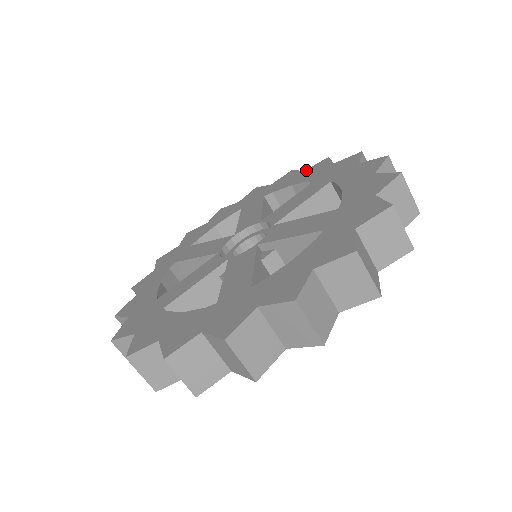
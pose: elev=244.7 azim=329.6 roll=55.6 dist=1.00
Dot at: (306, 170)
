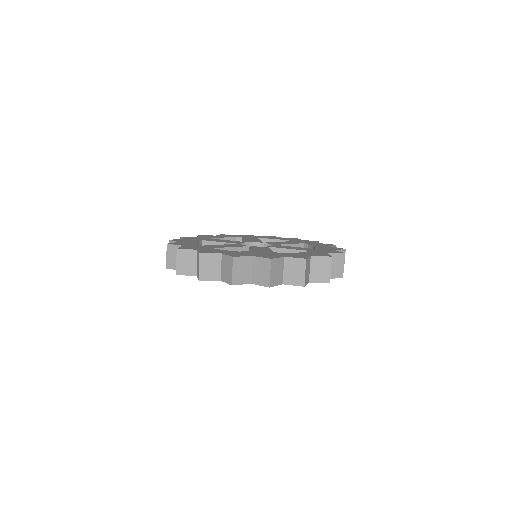
Dot at: (331, 246)
